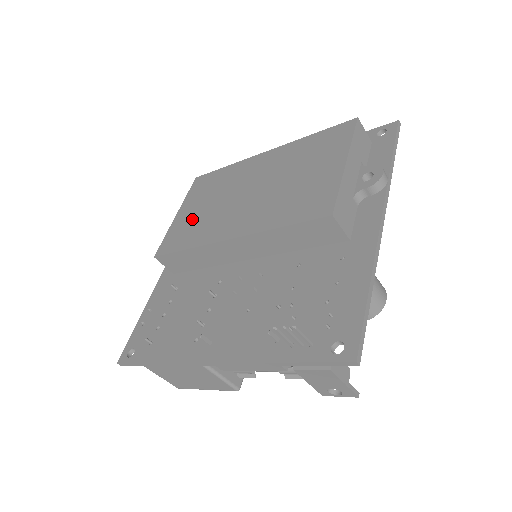
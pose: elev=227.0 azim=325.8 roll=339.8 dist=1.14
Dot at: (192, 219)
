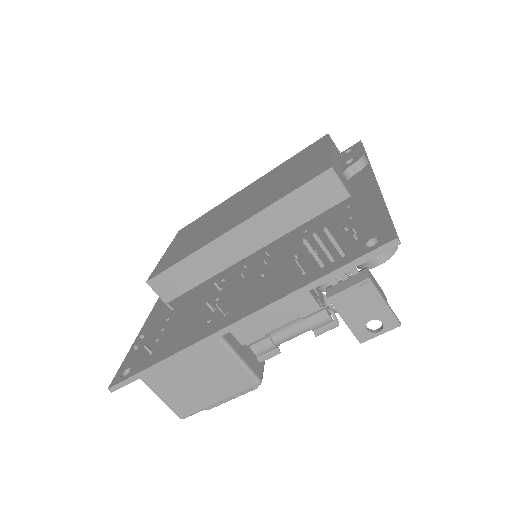
Dot at: (184, 245)
